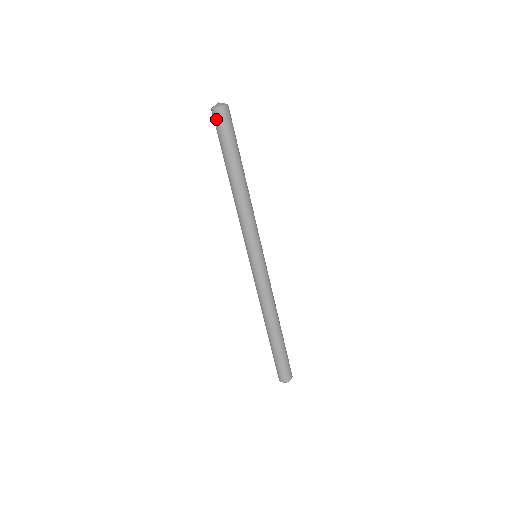
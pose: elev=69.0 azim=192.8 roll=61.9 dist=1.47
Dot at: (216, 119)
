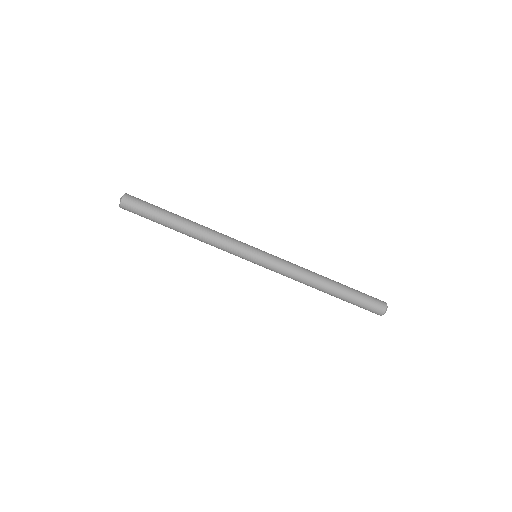
Dot at: (129, 207)
